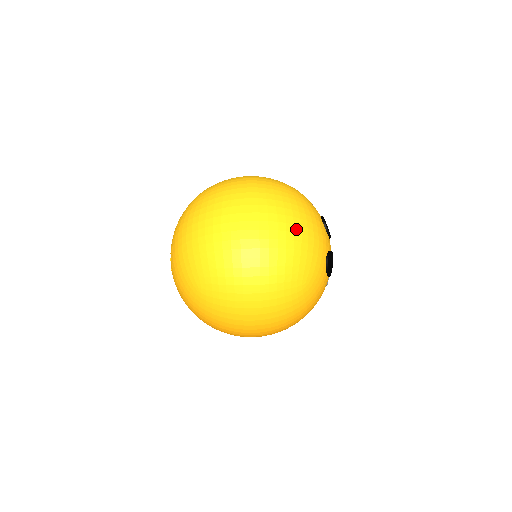
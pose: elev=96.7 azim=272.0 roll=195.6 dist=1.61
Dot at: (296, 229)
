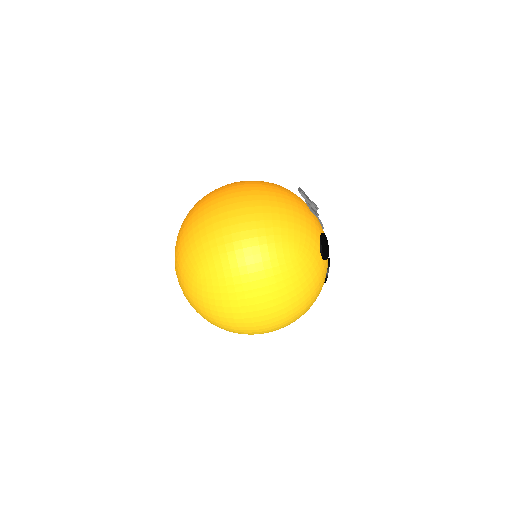
Dot at: (301, 306)
